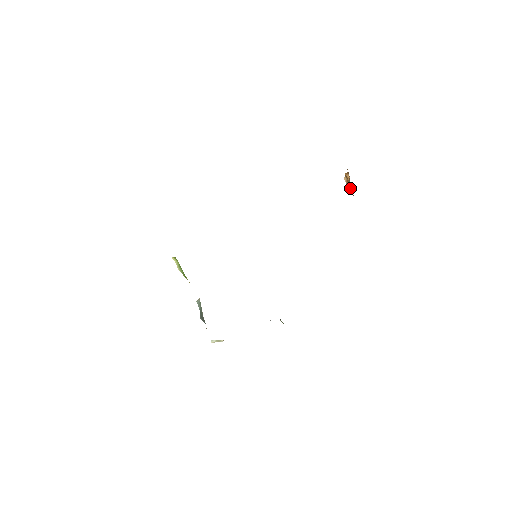
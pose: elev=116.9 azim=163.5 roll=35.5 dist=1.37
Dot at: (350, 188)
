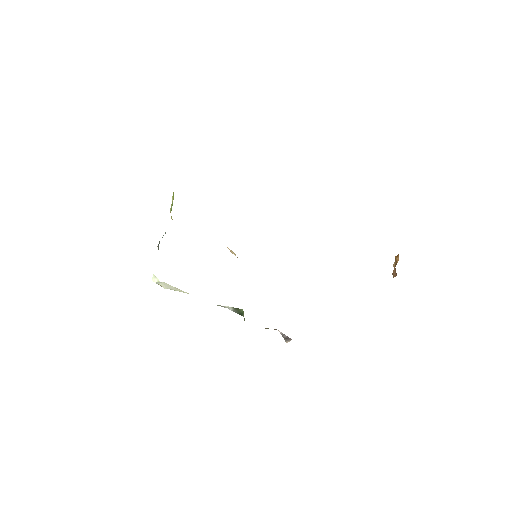
Dot at: occluded
